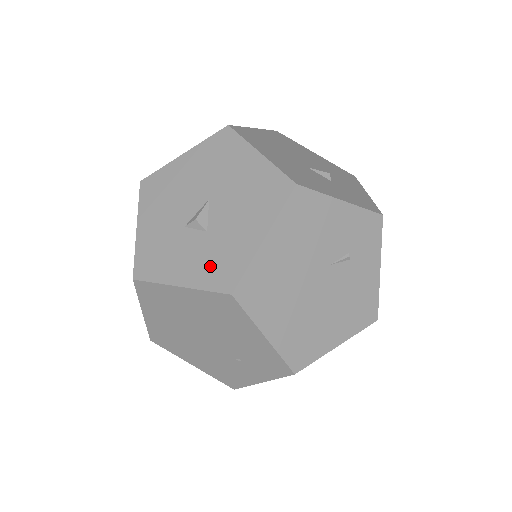
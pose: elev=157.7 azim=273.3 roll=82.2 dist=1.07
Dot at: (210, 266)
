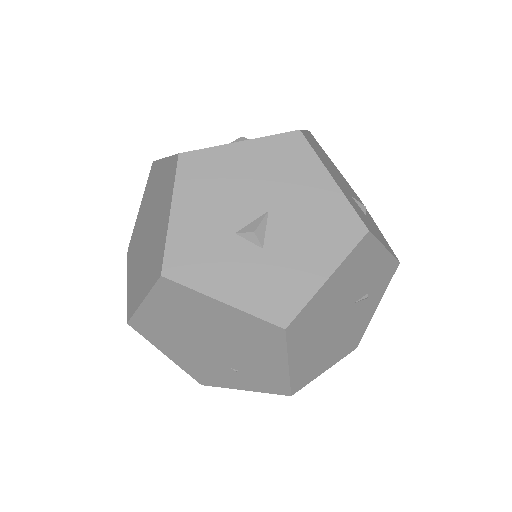
Dot at: (263, 290)
